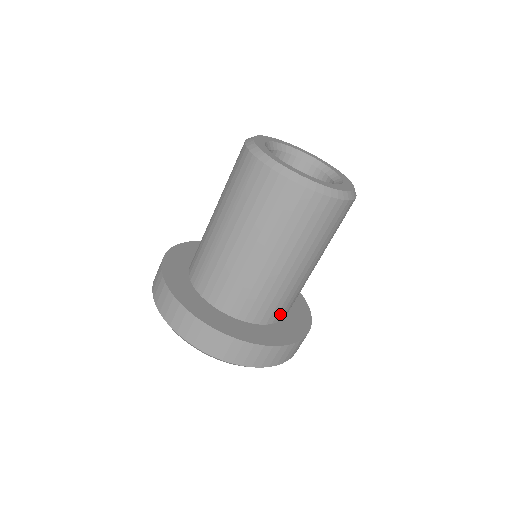
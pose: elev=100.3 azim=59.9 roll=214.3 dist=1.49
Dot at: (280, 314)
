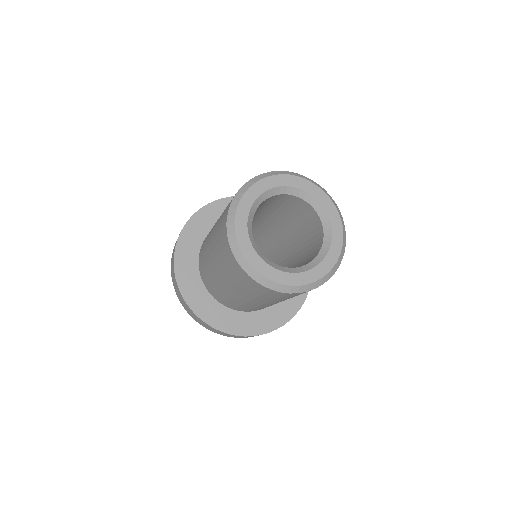
Dot at: (253, 310)
